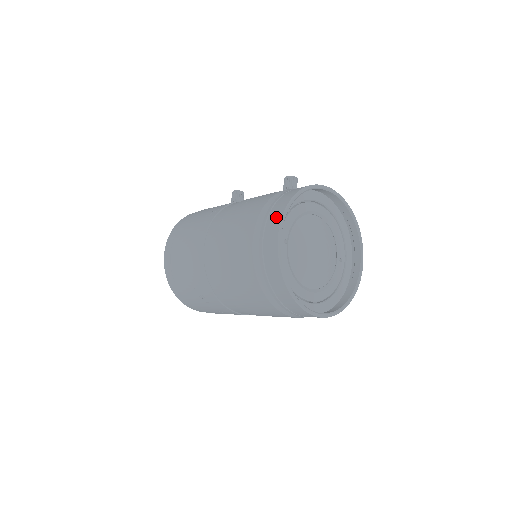
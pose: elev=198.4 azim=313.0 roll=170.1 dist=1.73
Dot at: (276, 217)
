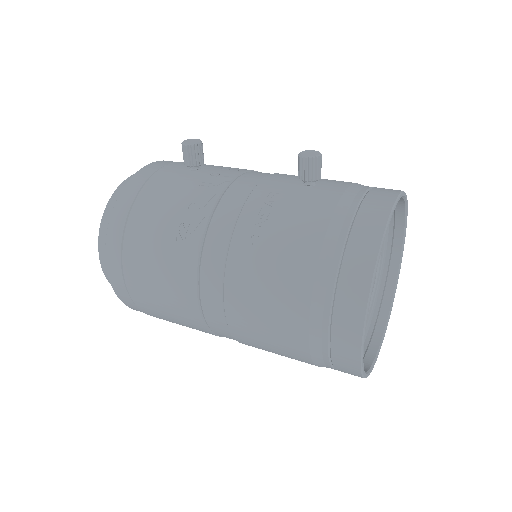
Dot at: (352, 314)
